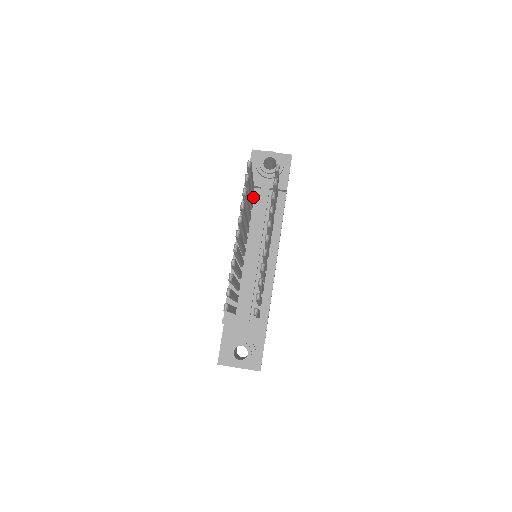
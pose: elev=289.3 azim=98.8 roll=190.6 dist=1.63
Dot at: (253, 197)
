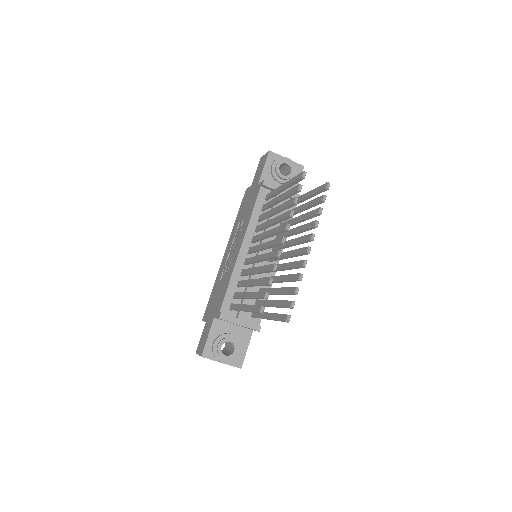
Dot at: occluded
